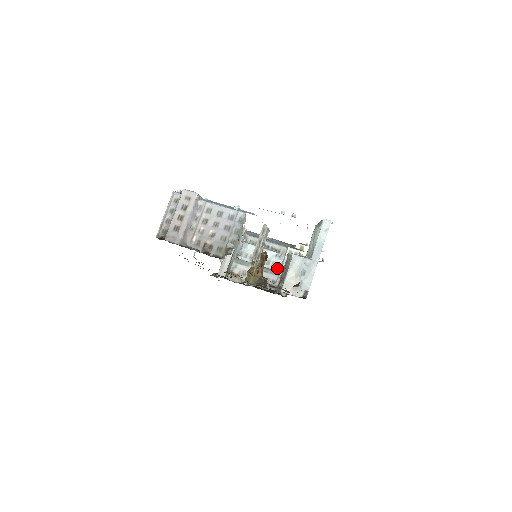
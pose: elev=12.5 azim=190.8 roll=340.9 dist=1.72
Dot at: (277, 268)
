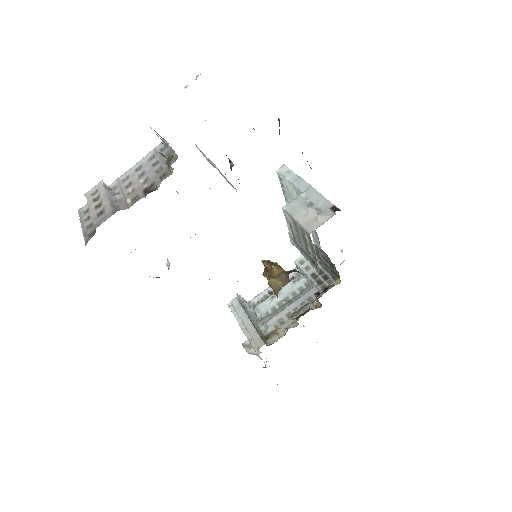
Dot at: occluded
